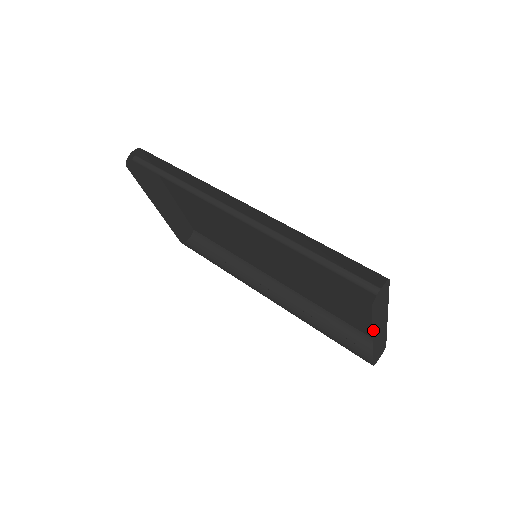
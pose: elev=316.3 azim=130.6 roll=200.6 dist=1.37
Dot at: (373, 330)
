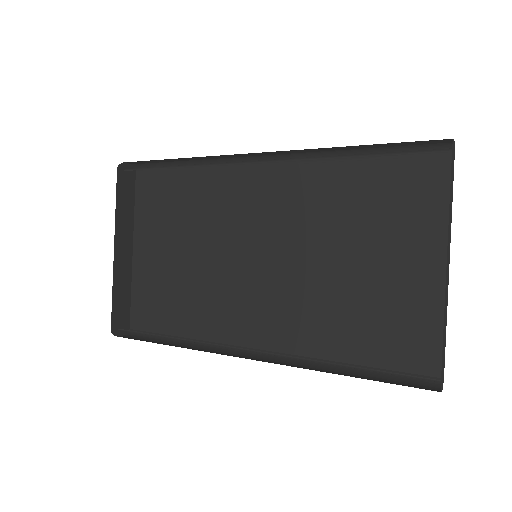
Dot at: (448, 231)
